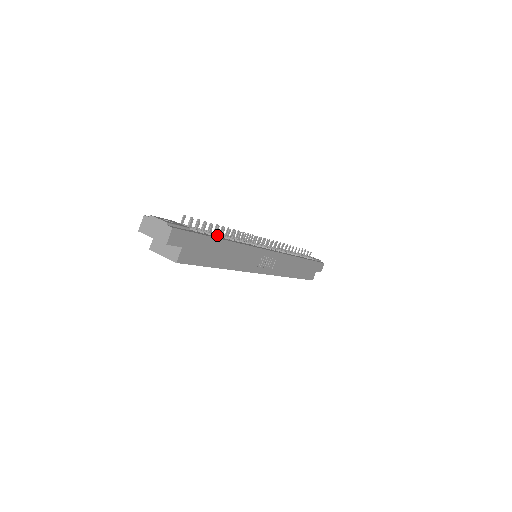
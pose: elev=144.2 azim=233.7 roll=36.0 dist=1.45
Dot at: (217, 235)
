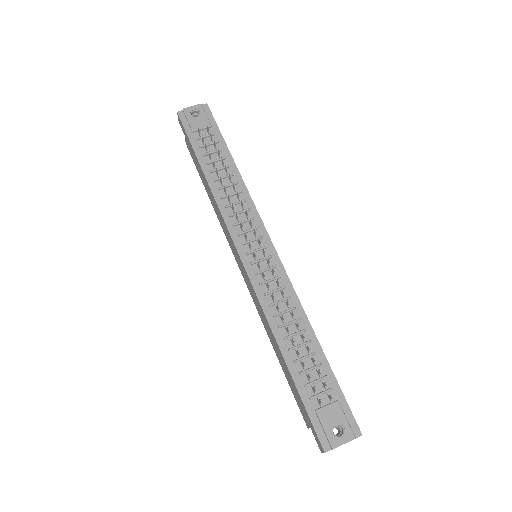
Dot at: (304, 345)
